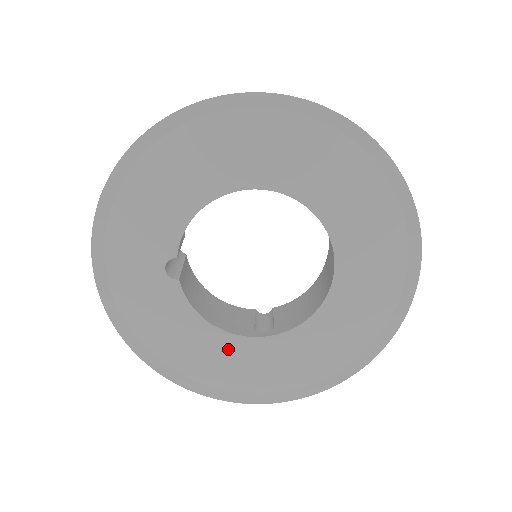
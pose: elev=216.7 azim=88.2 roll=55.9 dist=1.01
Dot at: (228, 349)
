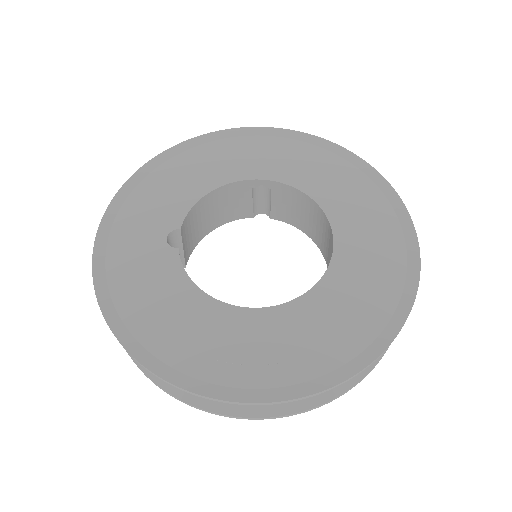
Dot at: (221, 322)
